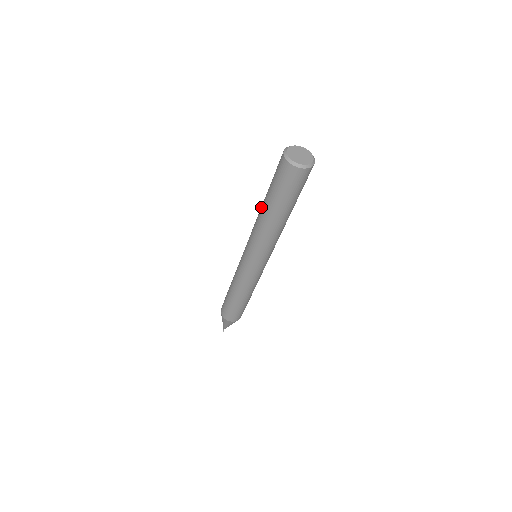
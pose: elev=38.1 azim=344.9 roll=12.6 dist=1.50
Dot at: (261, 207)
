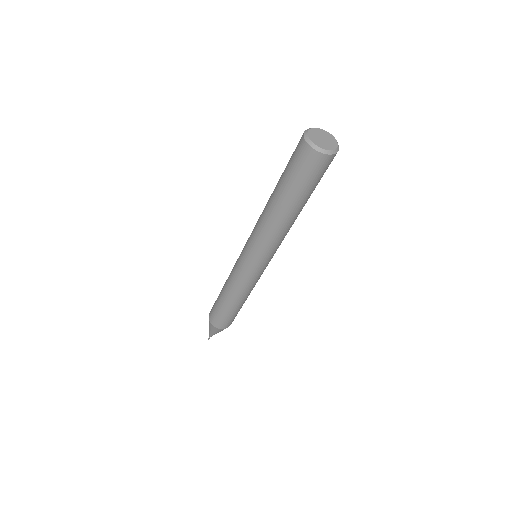
Dot at: (273, 210)
